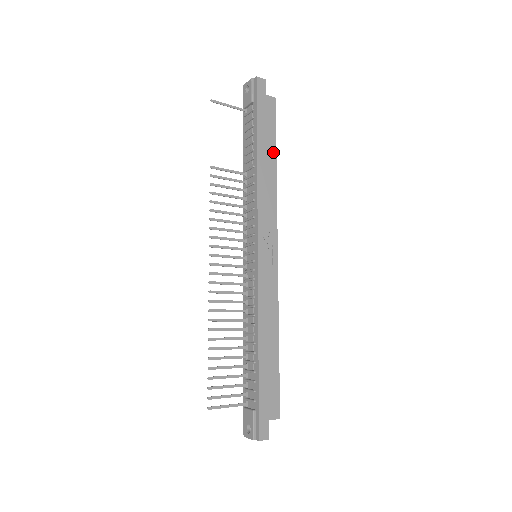
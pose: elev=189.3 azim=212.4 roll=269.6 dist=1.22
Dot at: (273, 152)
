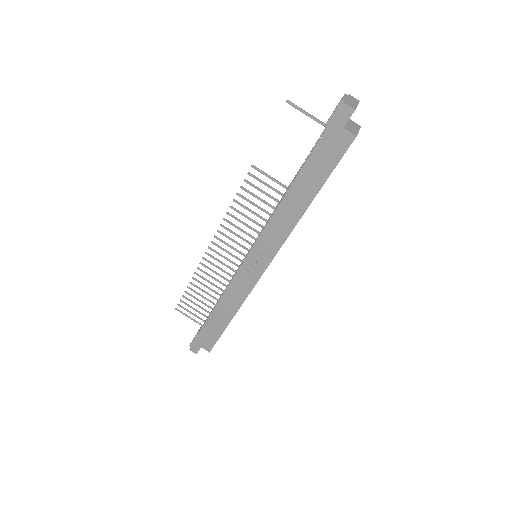
Dot at: (314, 191)
